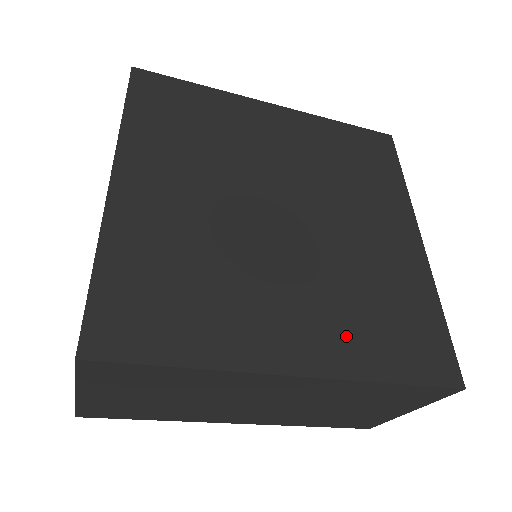
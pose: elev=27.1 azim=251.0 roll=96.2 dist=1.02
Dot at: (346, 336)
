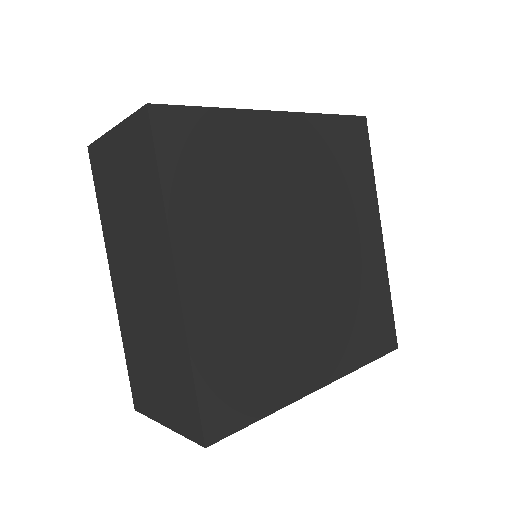
Dot at: (343, 345)
